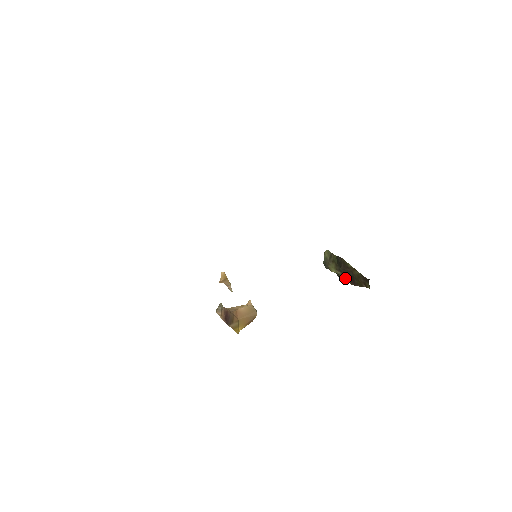
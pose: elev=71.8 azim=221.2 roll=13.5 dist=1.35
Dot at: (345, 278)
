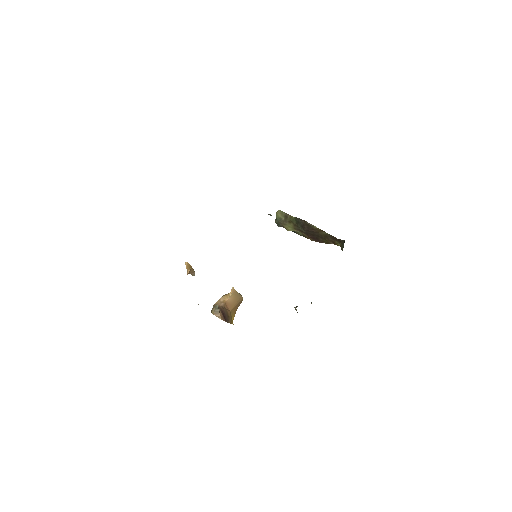
Dot at: (305, 235)
